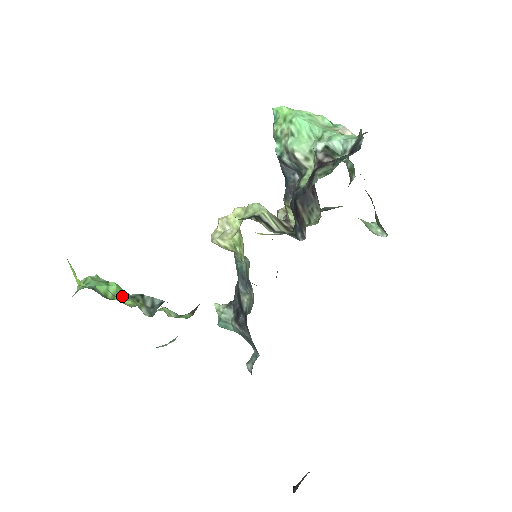
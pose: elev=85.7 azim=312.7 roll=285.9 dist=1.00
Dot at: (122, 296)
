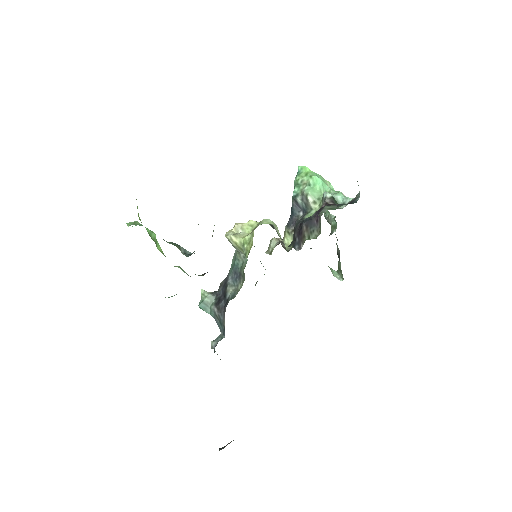
Dot at: (157, 244)
